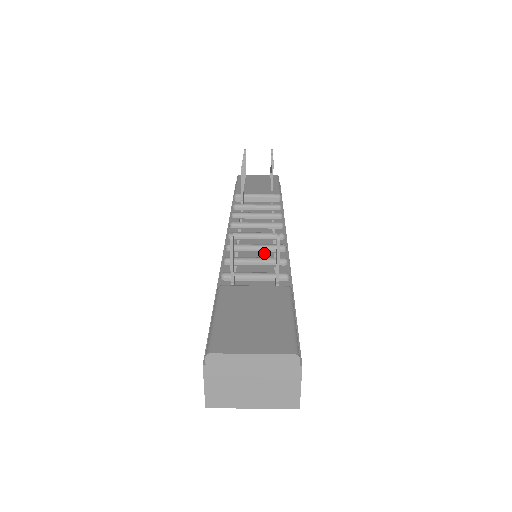
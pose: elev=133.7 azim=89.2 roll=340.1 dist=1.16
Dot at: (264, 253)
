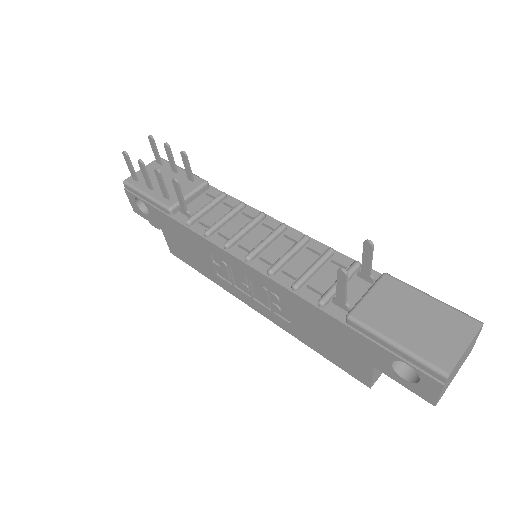
Dot at: (301, 255)
